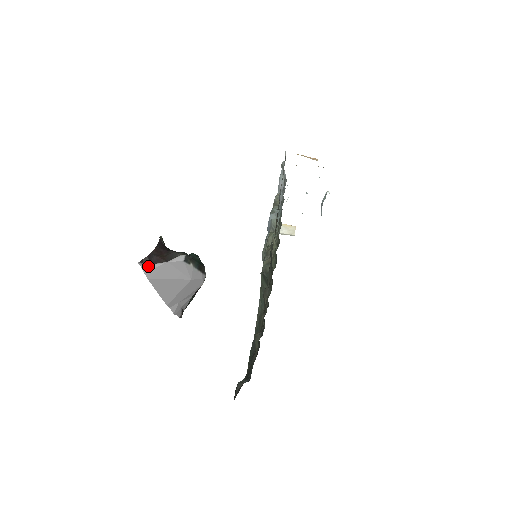
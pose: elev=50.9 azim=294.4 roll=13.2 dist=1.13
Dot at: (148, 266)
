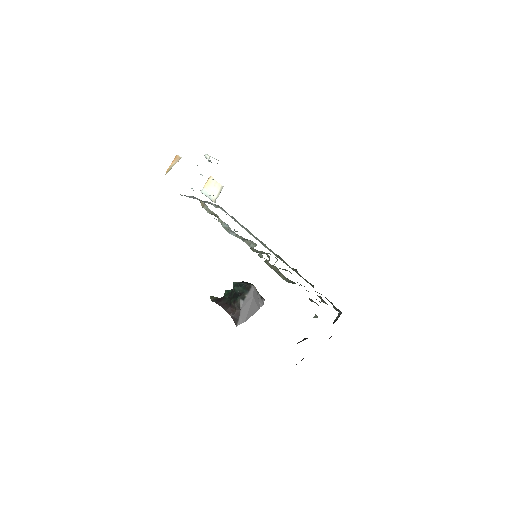
Dot at: (239, 321)
